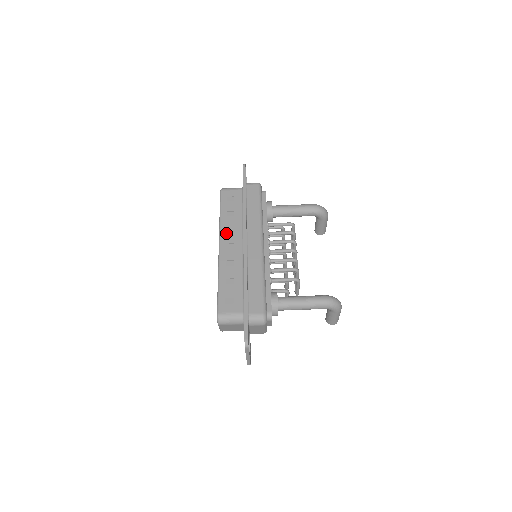
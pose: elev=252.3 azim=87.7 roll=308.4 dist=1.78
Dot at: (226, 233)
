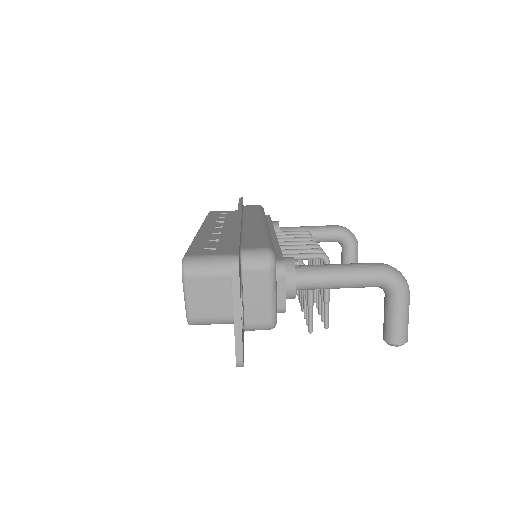
Dot at: (211, 223)
